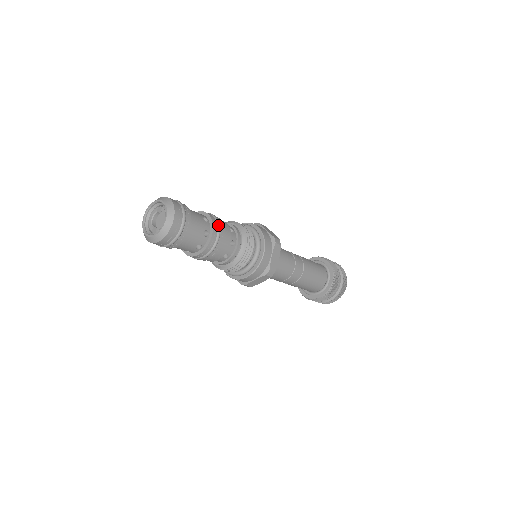
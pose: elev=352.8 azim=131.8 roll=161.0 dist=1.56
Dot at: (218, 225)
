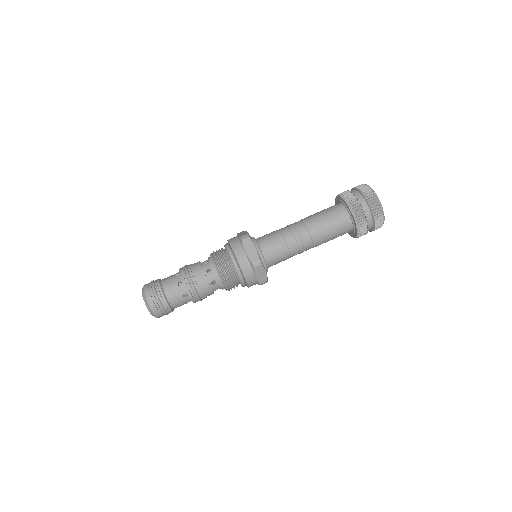
Dot at: (185, 271)
